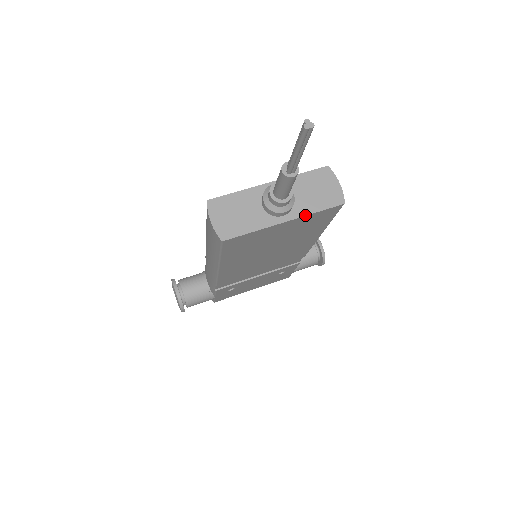
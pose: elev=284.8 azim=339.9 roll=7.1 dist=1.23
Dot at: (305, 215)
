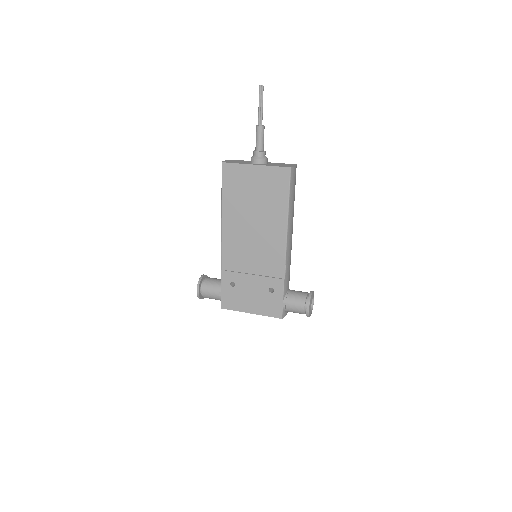
Dot at: (267, 165)
